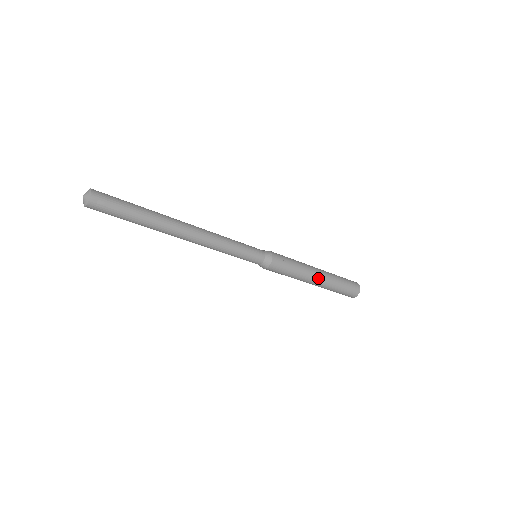
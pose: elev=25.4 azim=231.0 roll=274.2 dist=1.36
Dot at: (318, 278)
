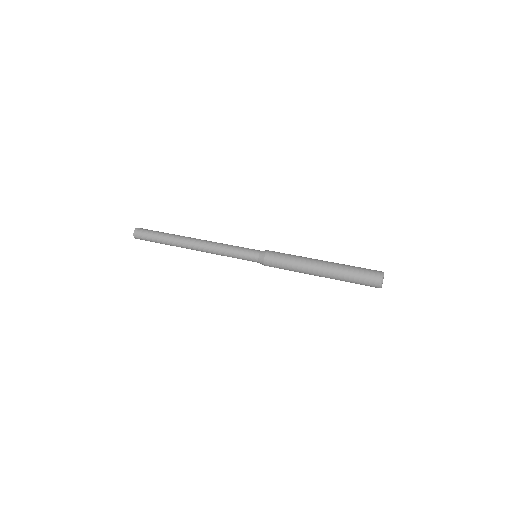
Dot at: occluded
